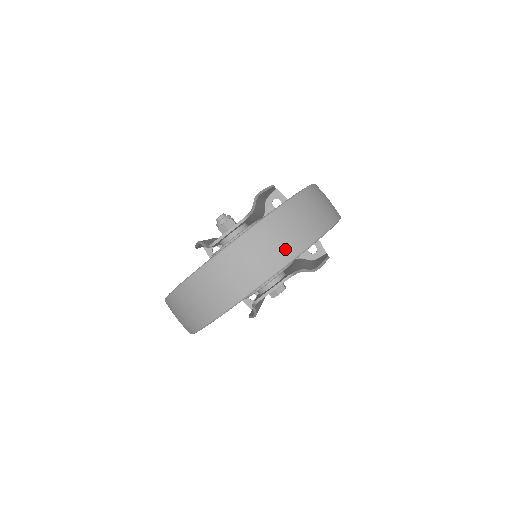
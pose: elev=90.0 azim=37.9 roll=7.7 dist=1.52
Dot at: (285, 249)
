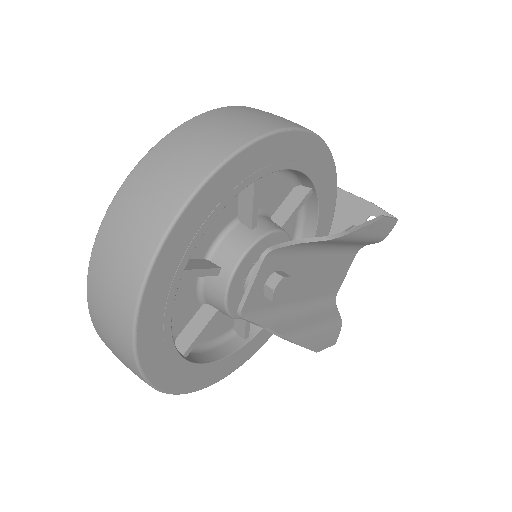
Dot at: (167, 197)
